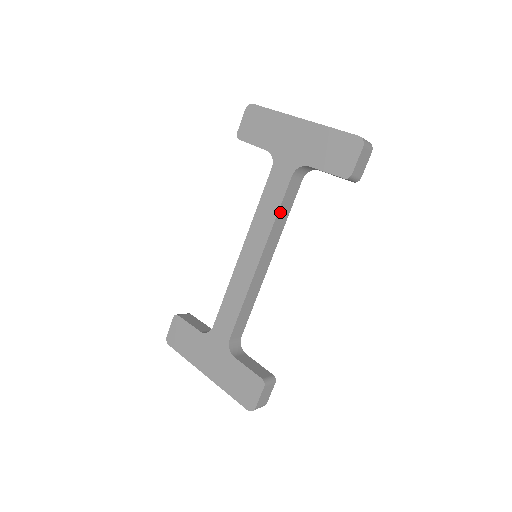
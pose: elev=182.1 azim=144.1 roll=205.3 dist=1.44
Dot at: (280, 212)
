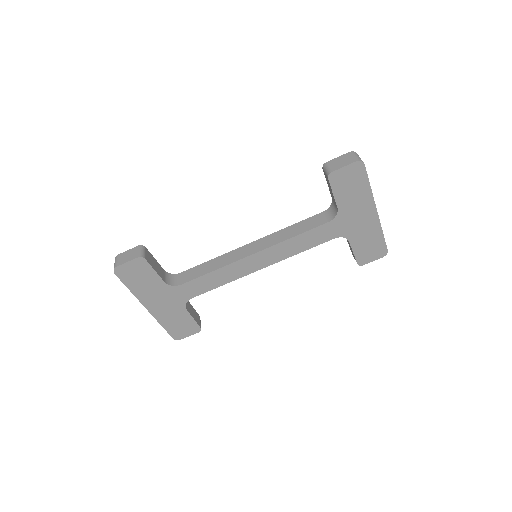
Dot at: (303, 249)
